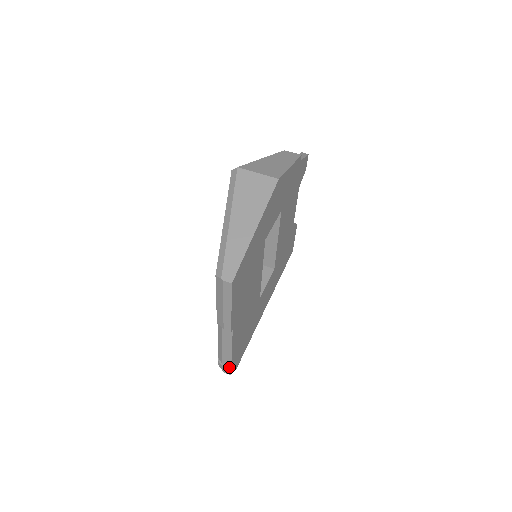
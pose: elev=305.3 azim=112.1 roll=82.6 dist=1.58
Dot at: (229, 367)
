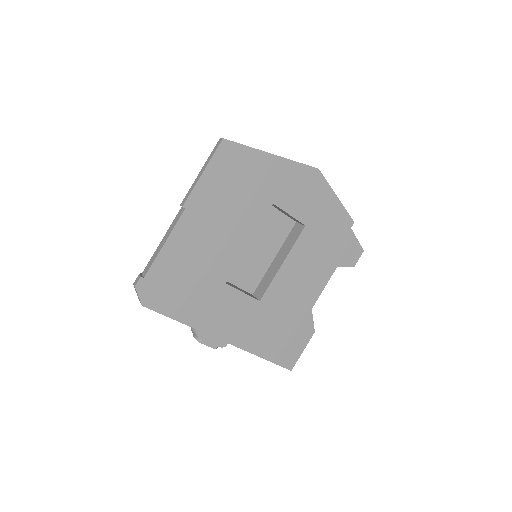
Dot at: (143, 276)
